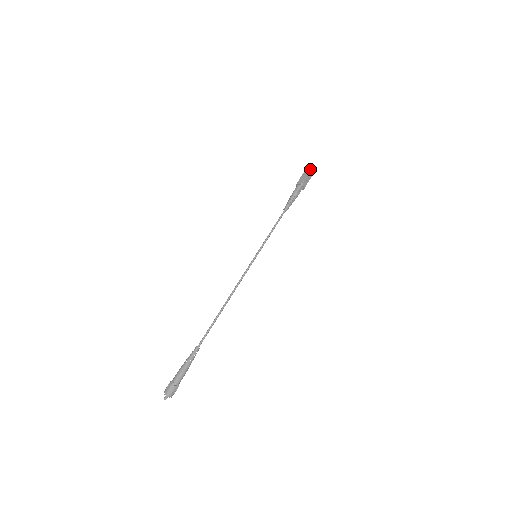
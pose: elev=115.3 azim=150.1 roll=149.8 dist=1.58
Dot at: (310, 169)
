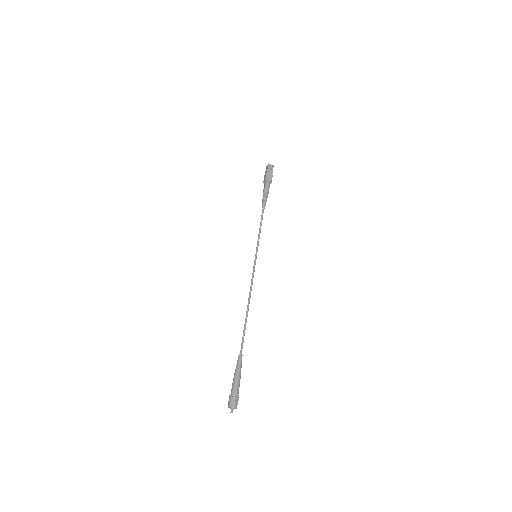
Dot at: (273, 166)
